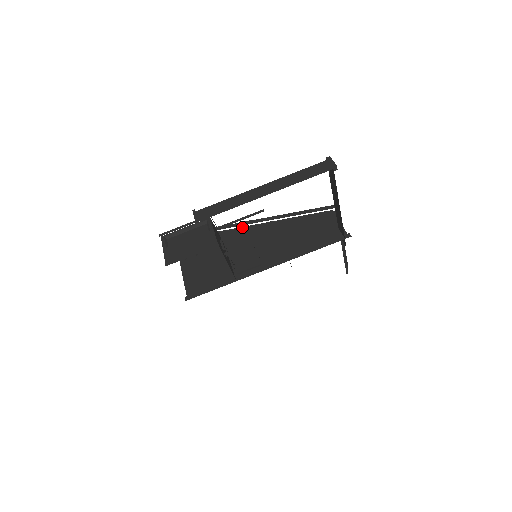
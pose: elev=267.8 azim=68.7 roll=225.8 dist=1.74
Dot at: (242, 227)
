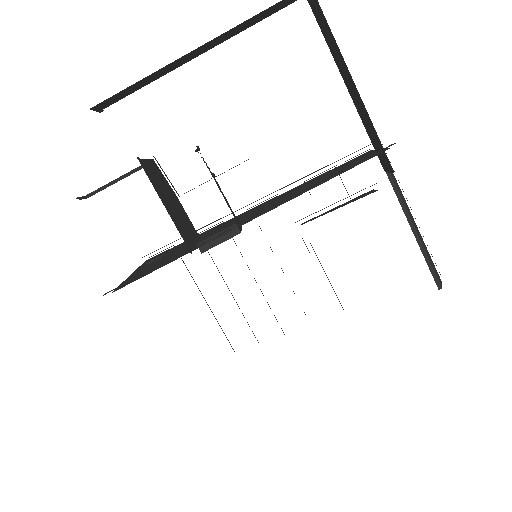
Dot at: occluded
